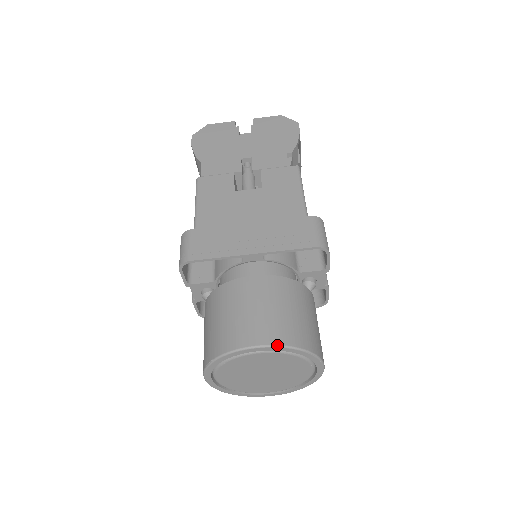
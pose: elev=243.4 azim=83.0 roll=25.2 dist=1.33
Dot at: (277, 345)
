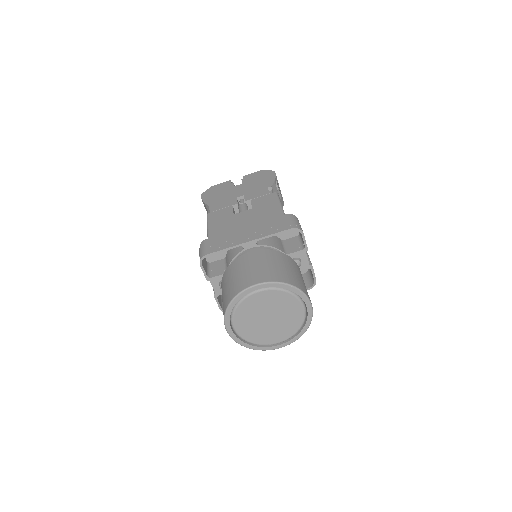
Dot at: (270, 282)
